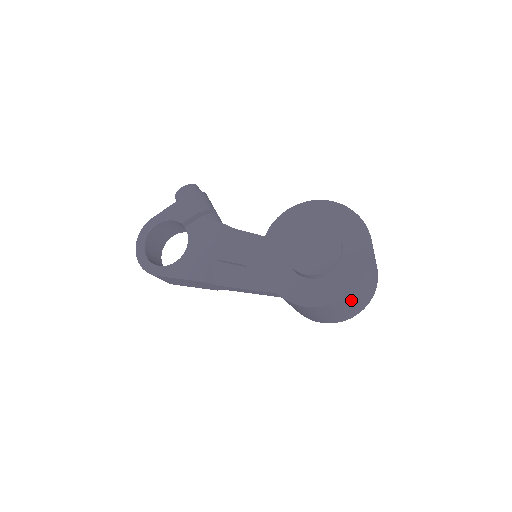
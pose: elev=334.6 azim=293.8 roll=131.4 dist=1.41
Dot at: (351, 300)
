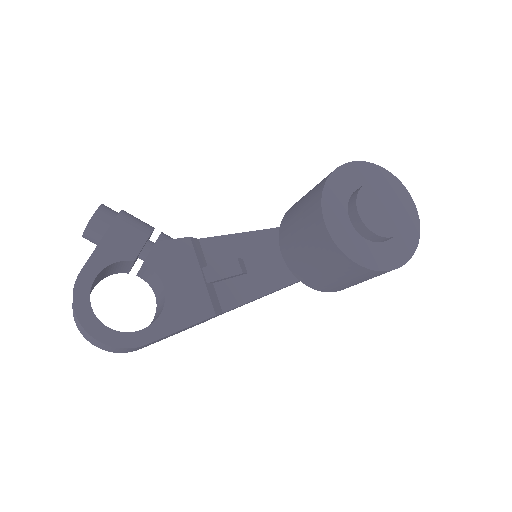
Dot at: occluded
